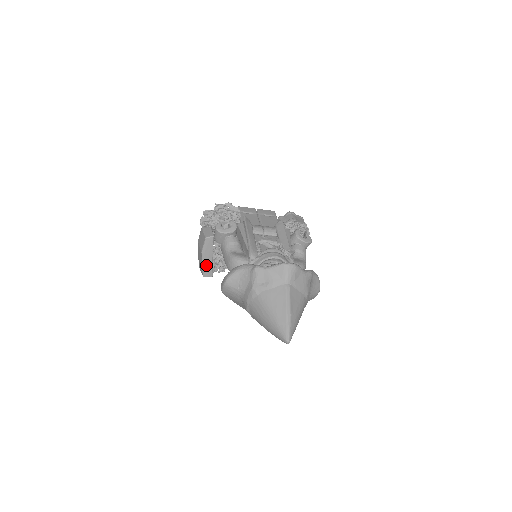
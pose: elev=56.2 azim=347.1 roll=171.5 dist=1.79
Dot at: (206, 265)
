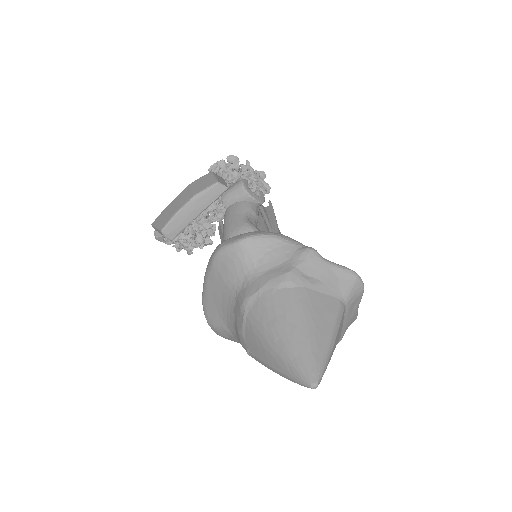
Dot at: (181, 218)
